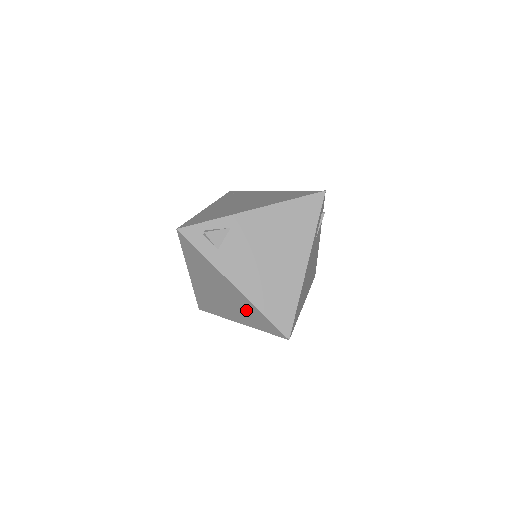
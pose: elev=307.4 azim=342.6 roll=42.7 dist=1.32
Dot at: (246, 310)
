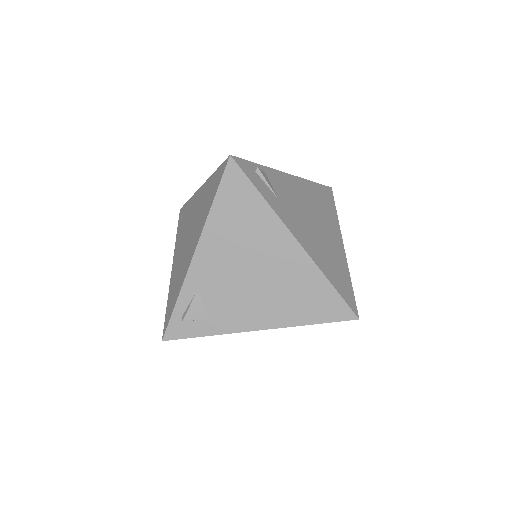
Dot at: occluded
